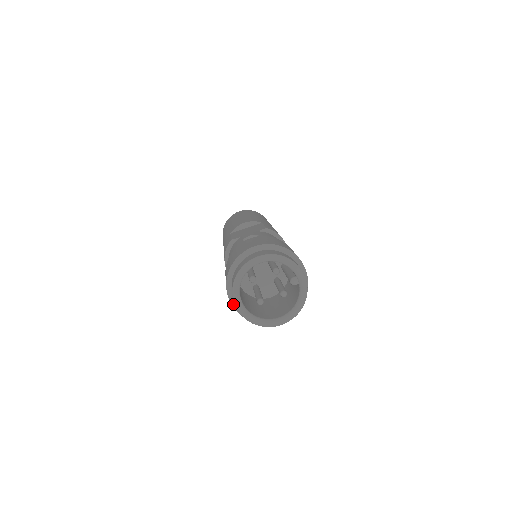
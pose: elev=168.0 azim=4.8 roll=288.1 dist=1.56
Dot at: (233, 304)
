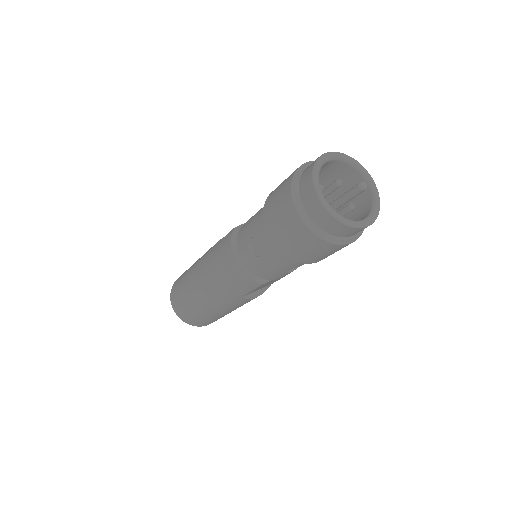
Dot at: (304, 218)
